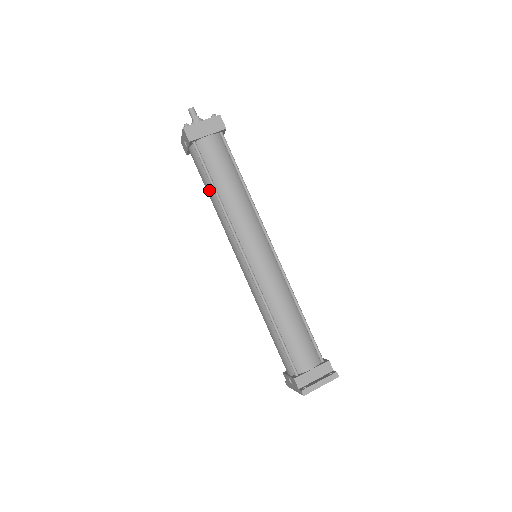
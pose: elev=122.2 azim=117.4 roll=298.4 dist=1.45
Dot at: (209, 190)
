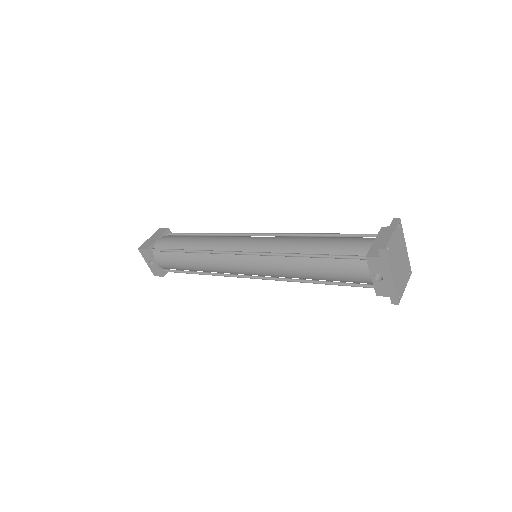
Dot at: (185, 260)
